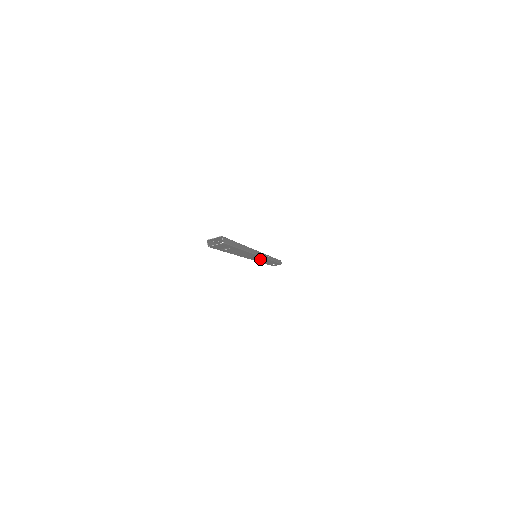
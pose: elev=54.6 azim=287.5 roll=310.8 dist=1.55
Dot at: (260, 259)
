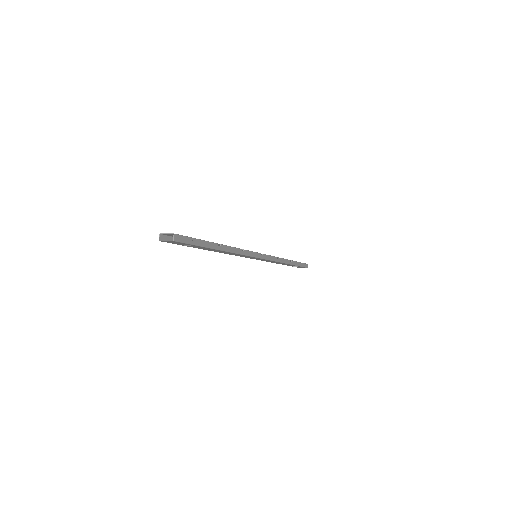
Dot at: (264, 260)
